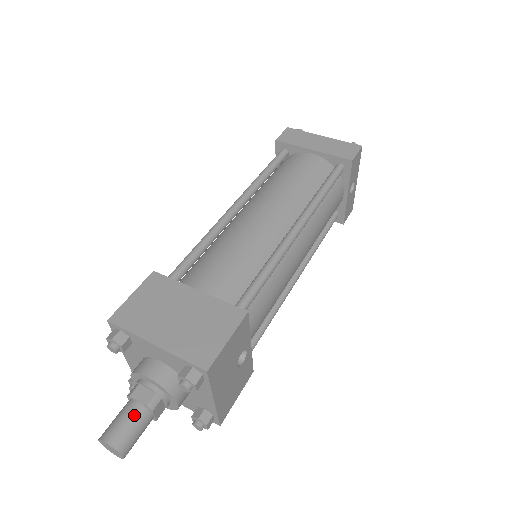
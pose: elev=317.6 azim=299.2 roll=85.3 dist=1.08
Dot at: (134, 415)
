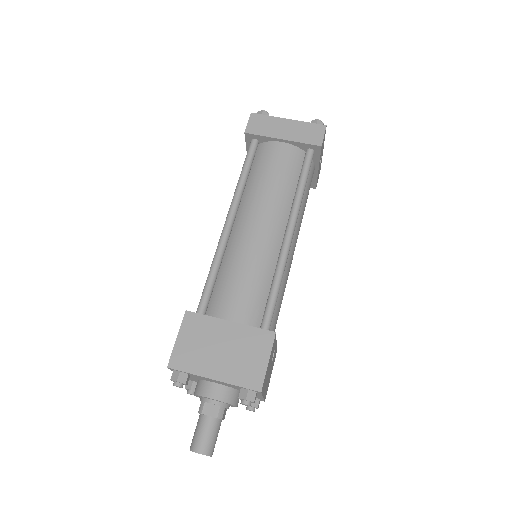
Dot at: (210, 427)
